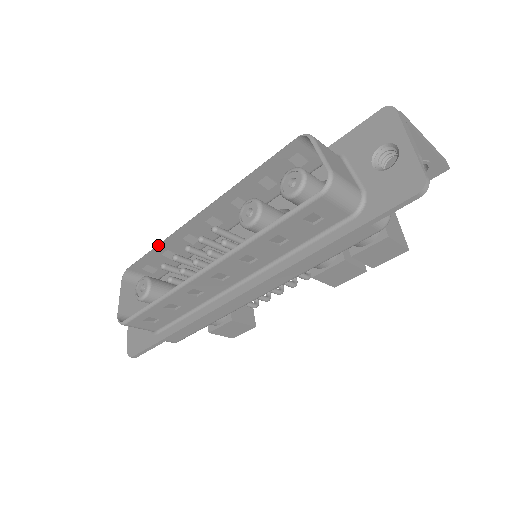
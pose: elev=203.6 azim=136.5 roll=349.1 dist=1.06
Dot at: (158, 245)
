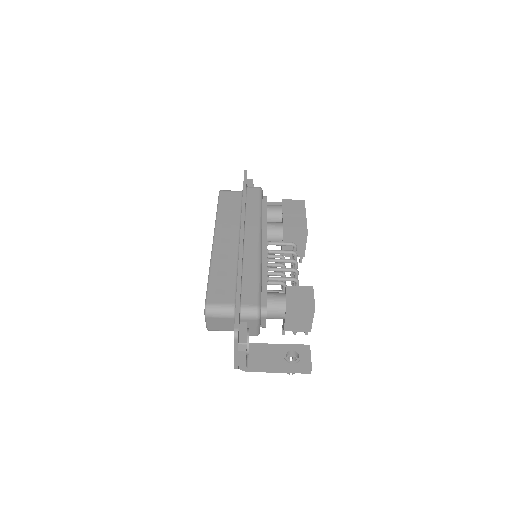
Dot at: occluded
